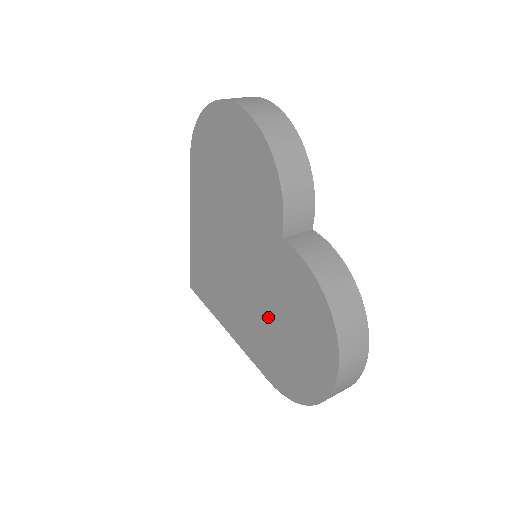
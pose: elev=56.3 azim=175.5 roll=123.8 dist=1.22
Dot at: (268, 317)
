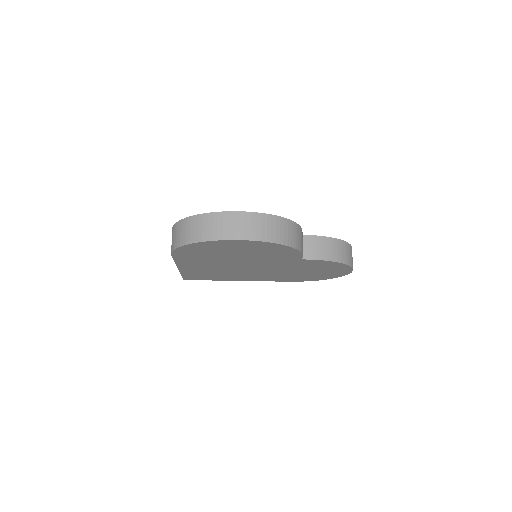
Dot at: (288, 273)
